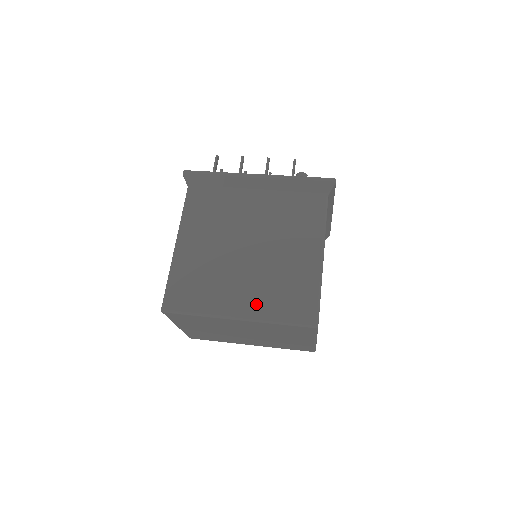
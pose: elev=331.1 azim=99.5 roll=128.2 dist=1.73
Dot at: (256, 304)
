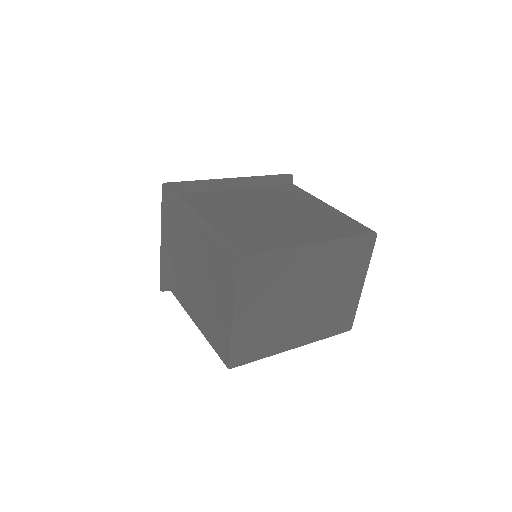
Dot at: (320, 233)
